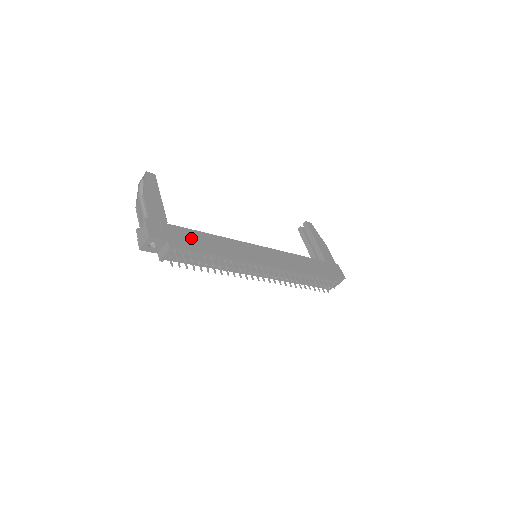
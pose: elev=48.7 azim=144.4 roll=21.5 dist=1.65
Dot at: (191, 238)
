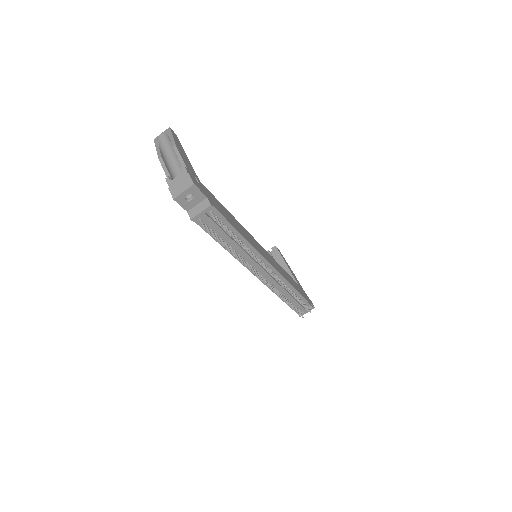
Dot at: (220, 207)
